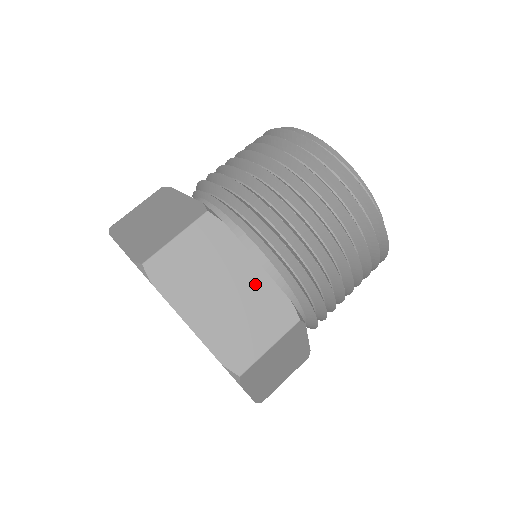
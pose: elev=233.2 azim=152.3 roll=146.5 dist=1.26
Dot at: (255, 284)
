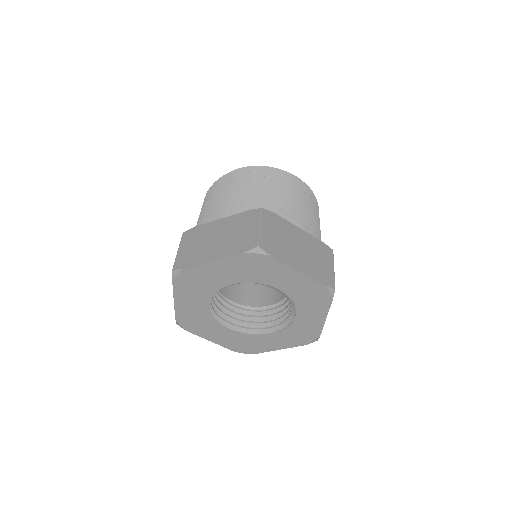
Dot at: (306, 239)
